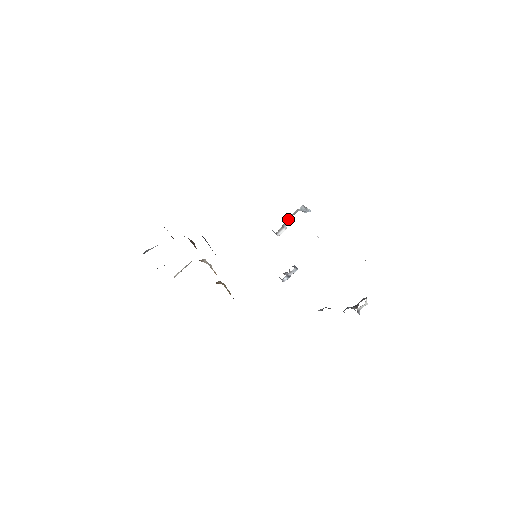
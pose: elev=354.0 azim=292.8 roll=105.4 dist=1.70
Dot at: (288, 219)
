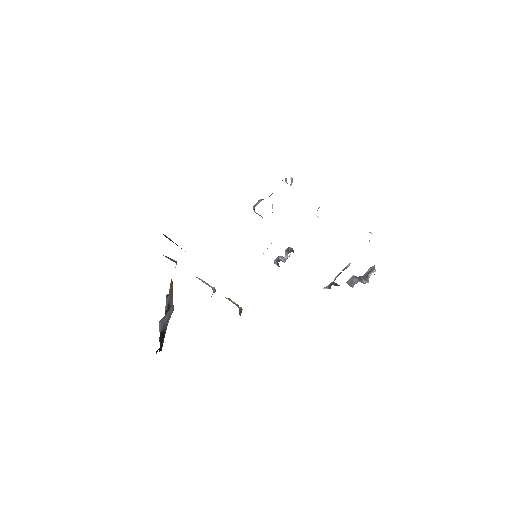
Dot at: occluded
